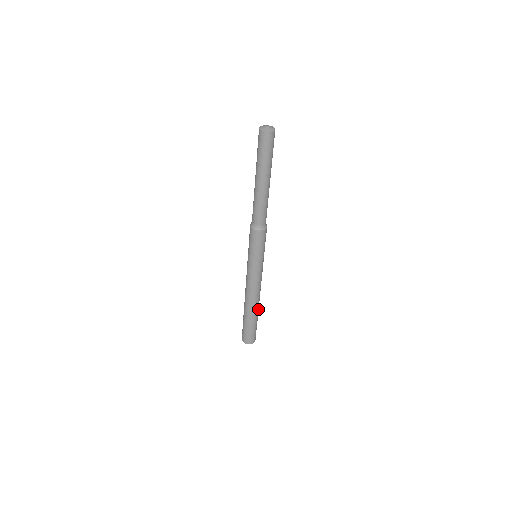
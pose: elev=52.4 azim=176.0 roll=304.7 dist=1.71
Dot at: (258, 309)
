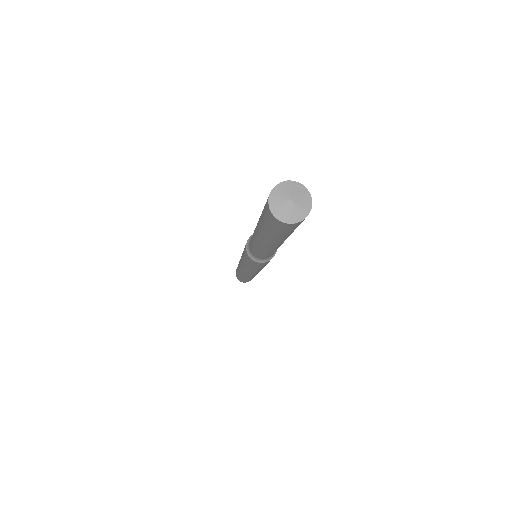
Dot at: occluded
